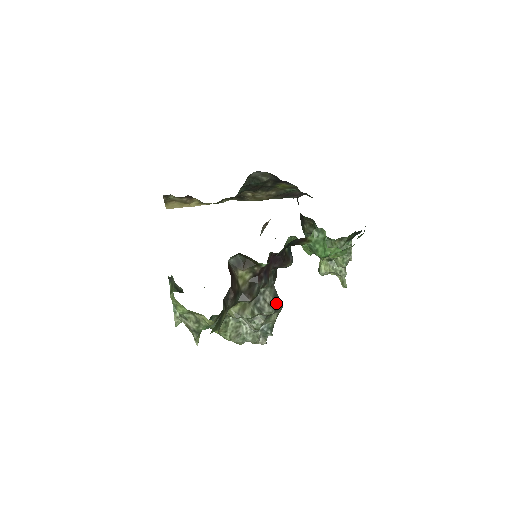
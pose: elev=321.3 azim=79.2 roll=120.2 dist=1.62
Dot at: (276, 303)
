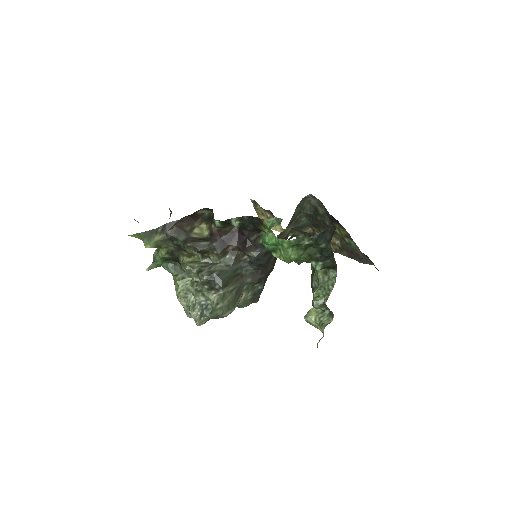
Dot at: (215, 275)
